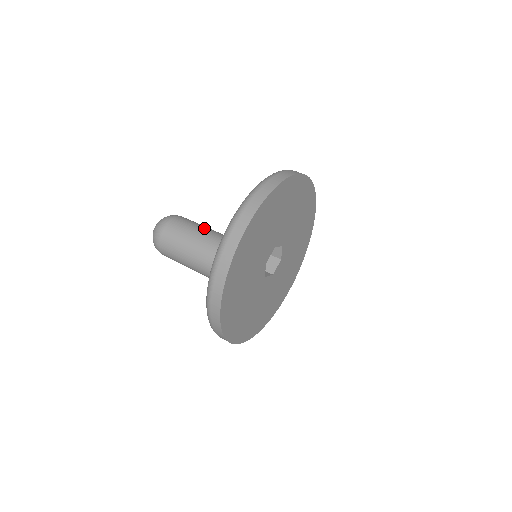
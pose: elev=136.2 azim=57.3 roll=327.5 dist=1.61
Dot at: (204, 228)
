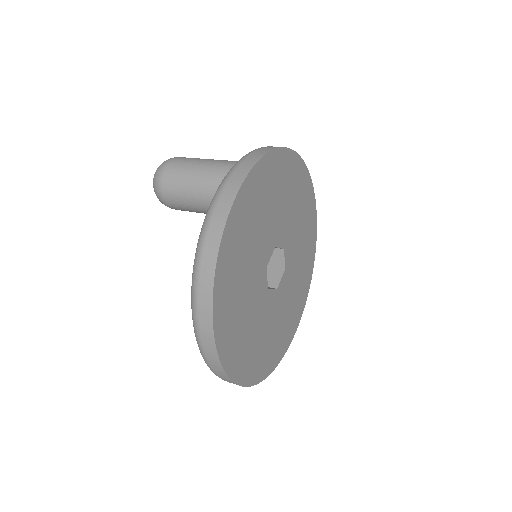
Dot at: occluded
